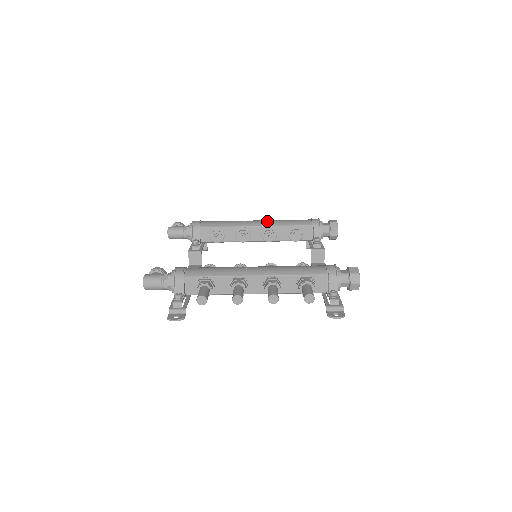
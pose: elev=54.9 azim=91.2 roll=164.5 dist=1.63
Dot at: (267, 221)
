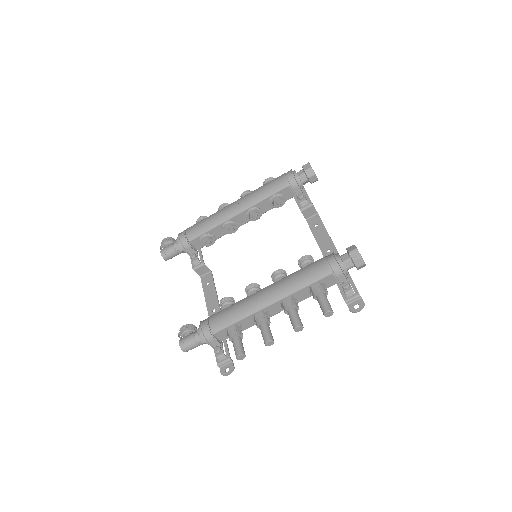
Dot at: (245, 202)
